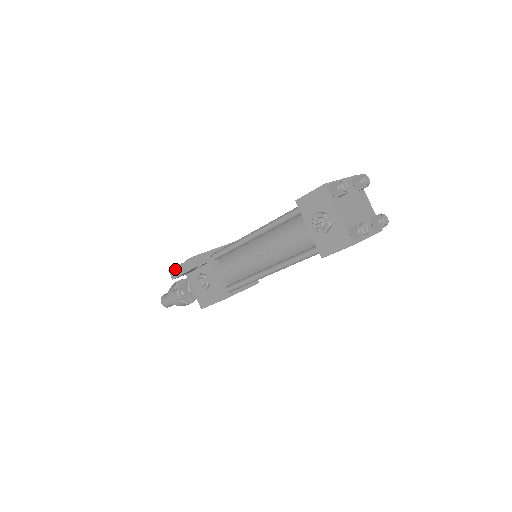
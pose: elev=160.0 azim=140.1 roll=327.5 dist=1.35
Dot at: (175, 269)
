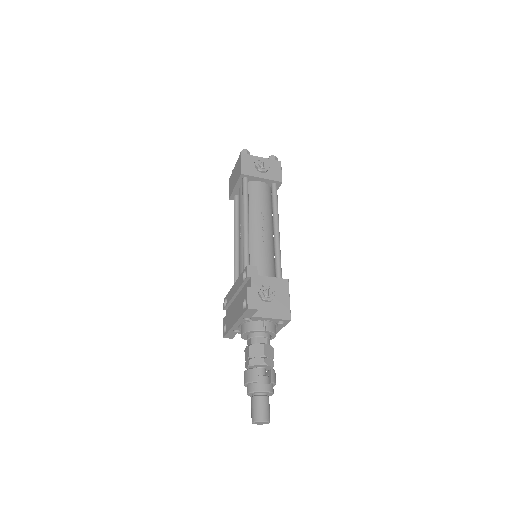
Dot at: (250, 297)
